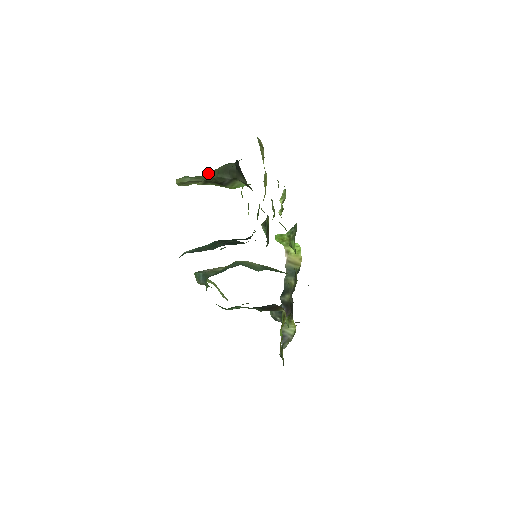
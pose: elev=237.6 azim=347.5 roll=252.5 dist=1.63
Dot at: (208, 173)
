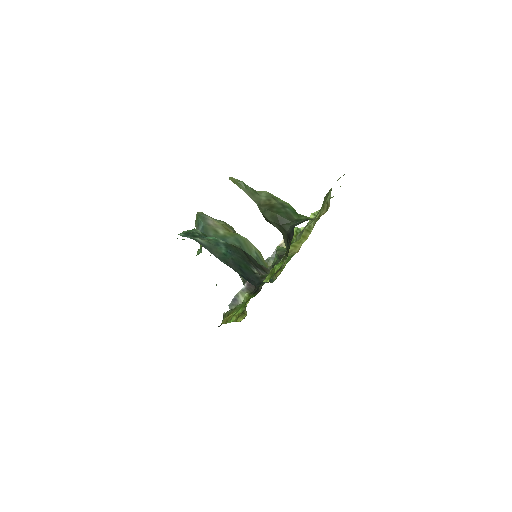
Dot at: (264, 193)
